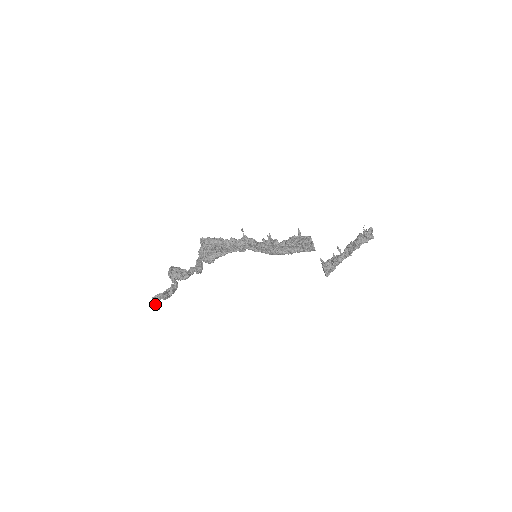
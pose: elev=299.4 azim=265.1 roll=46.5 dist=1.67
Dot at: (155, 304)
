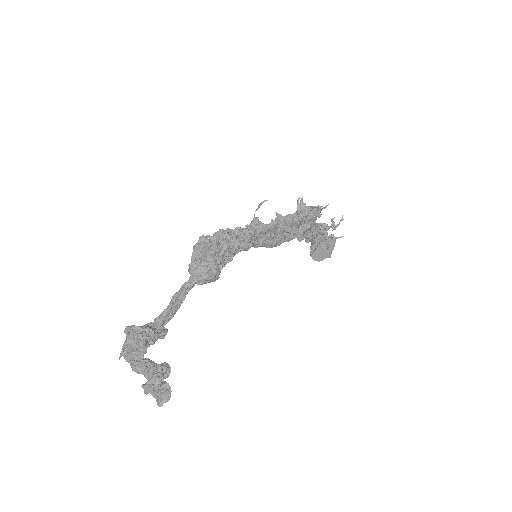
Dot at: (165, 388)
